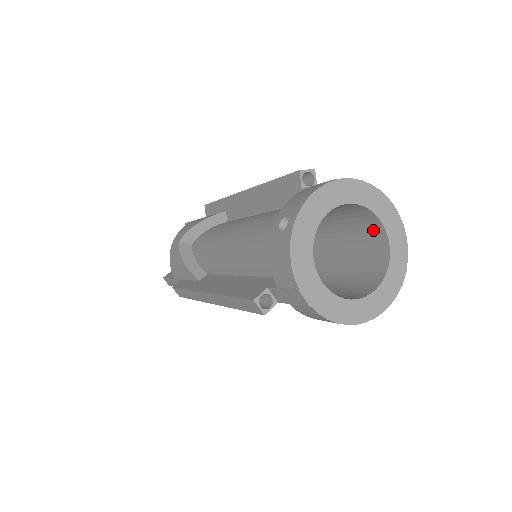
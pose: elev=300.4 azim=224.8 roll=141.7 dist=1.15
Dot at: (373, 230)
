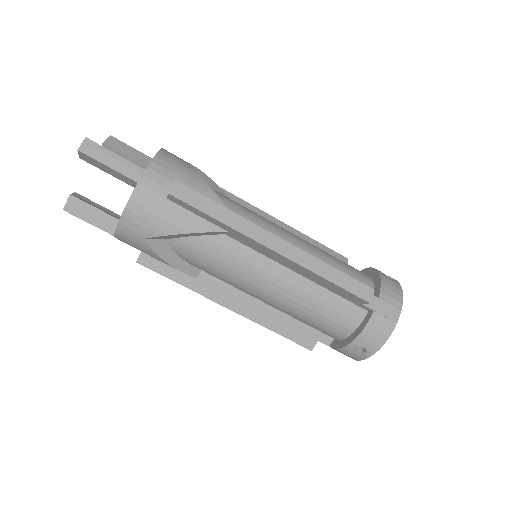
Dot at: occluded
